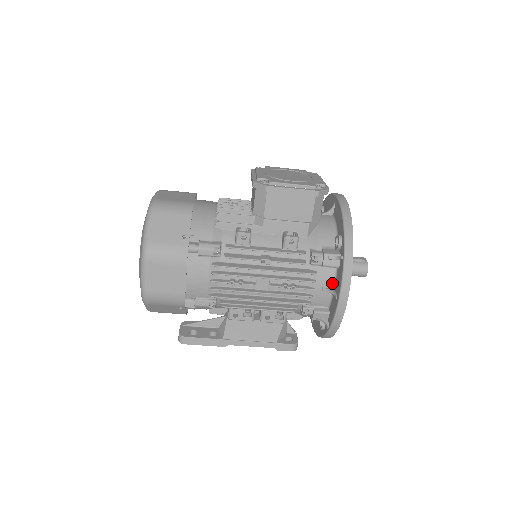
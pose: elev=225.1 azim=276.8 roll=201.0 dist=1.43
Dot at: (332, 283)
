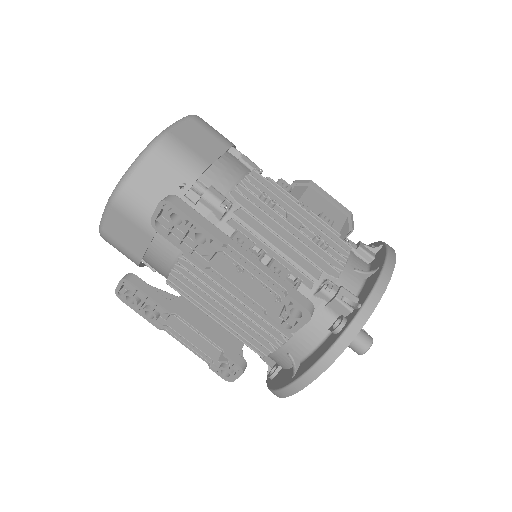
Dot at: occluded
